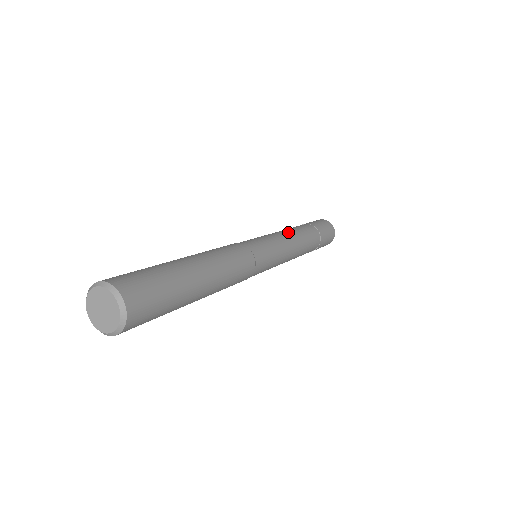
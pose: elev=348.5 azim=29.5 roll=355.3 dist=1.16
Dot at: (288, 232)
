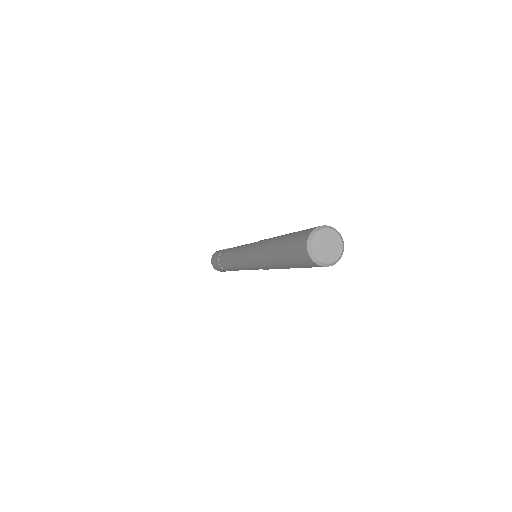
Dot at: occluded
